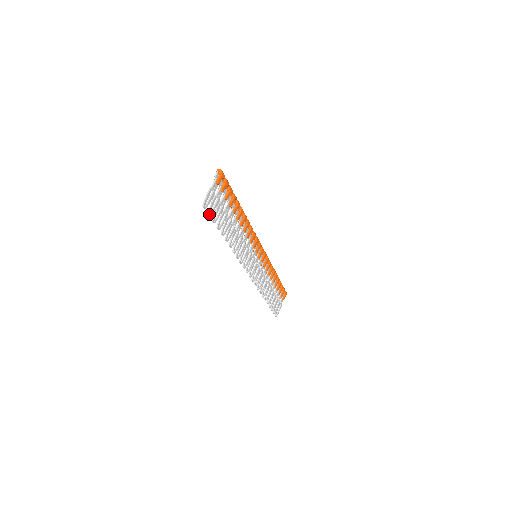
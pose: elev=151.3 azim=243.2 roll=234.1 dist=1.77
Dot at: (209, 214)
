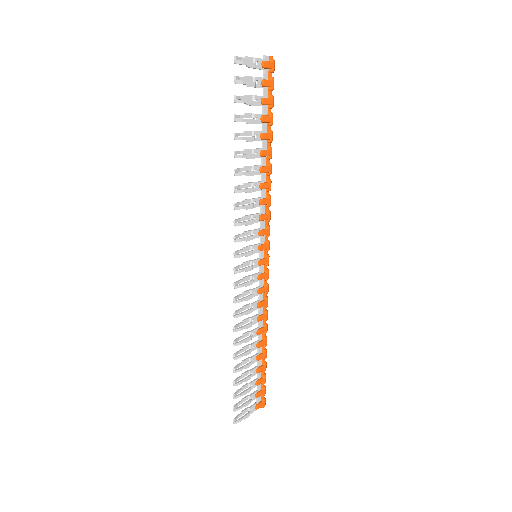
Dot at: (236, 79)
